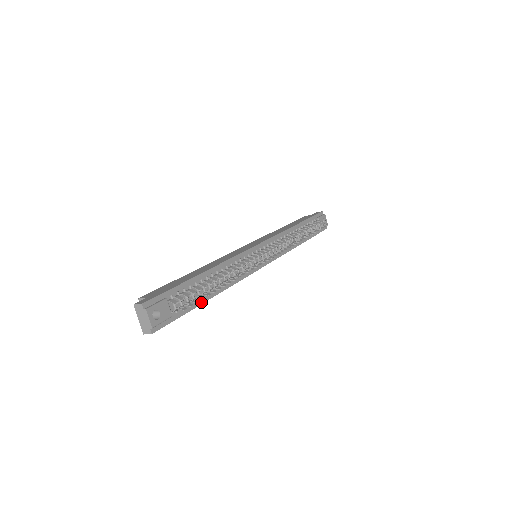
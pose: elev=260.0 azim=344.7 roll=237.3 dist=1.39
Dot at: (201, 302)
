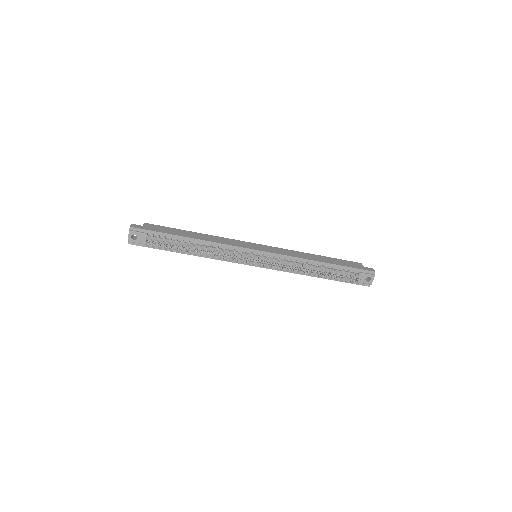
Dot at: (175, 251)
